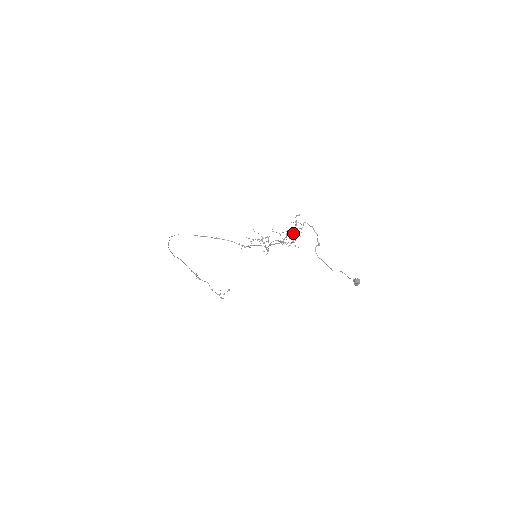
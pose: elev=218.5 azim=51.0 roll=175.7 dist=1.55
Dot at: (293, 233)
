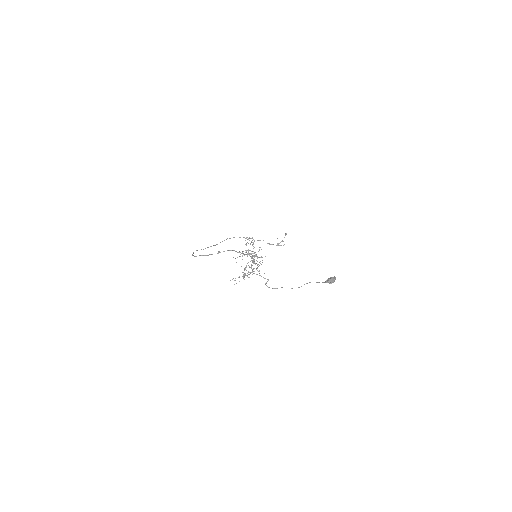
Dot at: occluded
